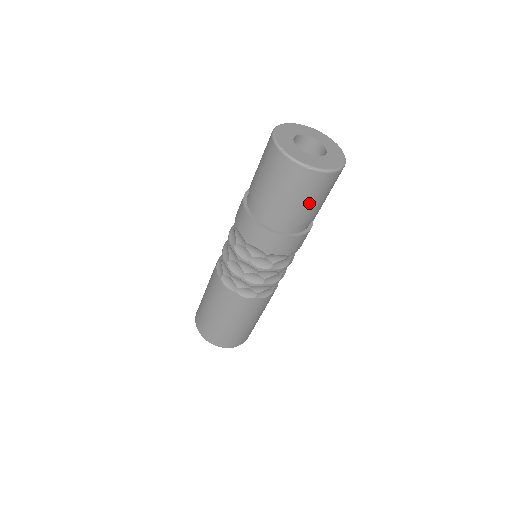
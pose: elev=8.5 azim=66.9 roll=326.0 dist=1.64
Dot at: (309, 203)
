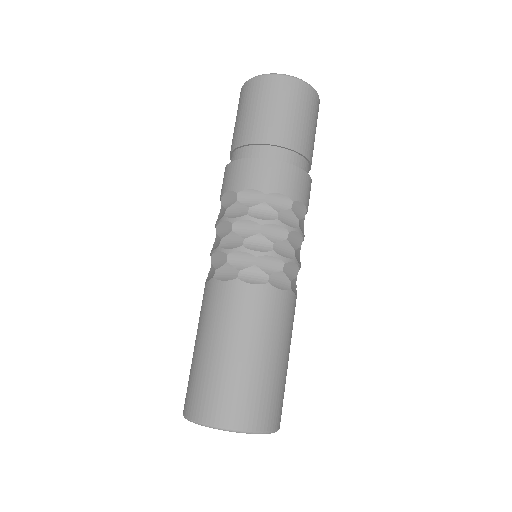
Dot at: (312, 130)
